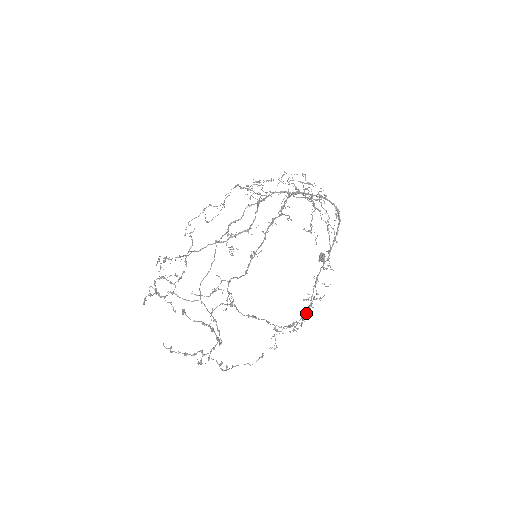
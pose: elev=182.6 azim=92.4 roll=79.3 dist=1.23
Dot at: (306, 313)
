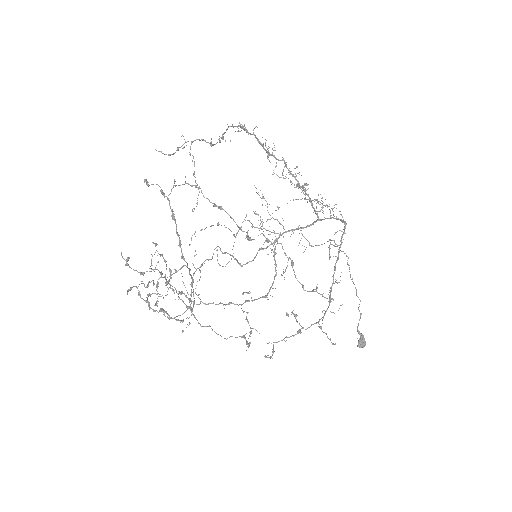
Dot at: (318, 322)
